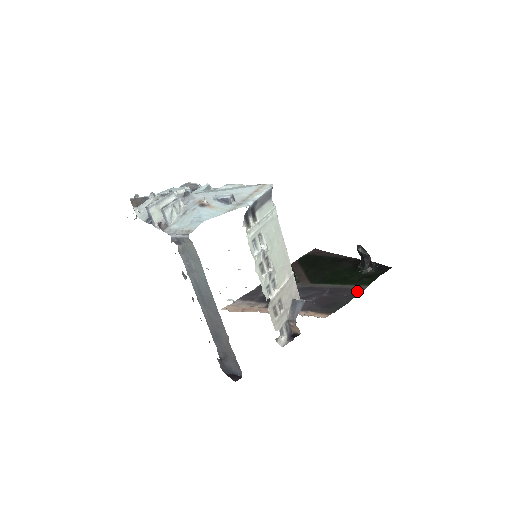
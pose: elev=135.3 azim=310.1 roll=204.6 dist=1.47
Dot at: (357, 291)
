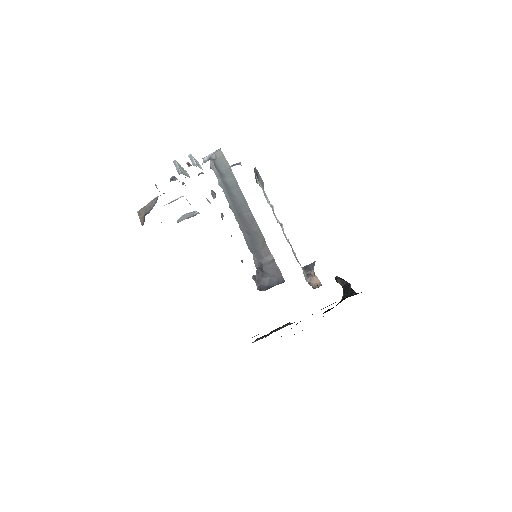
Dot at: occluded
